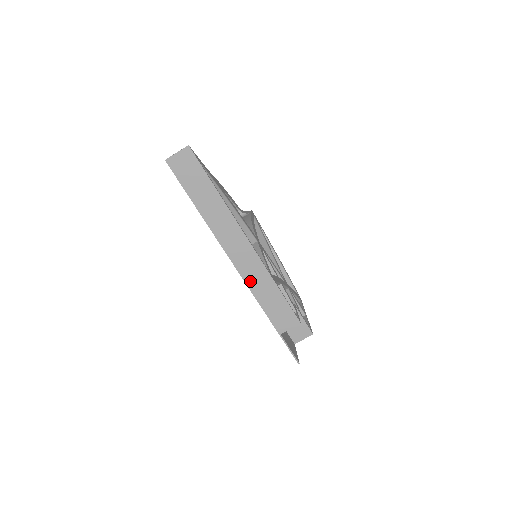
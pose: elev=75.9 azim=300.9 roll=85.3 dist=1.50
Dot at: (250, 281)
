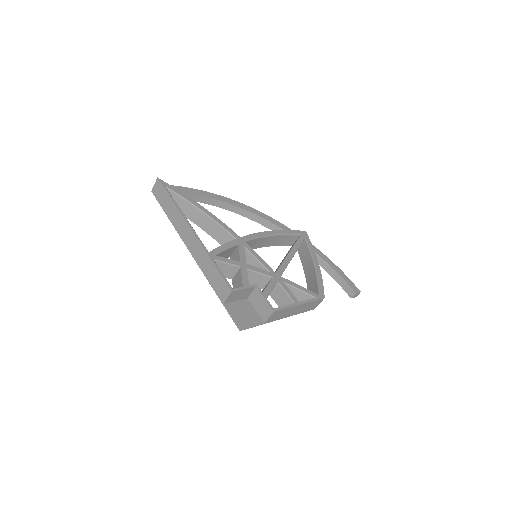
Dot at: (199, 261)
